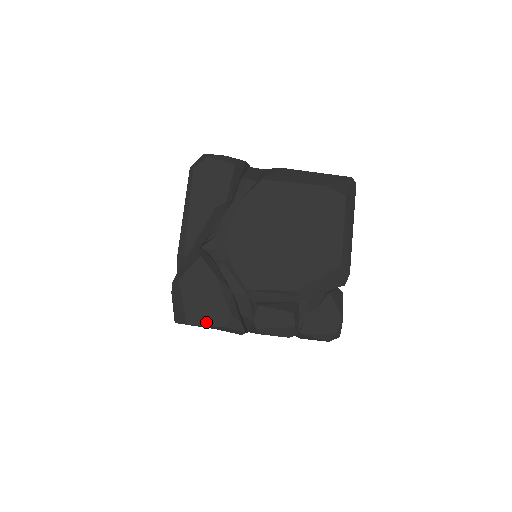
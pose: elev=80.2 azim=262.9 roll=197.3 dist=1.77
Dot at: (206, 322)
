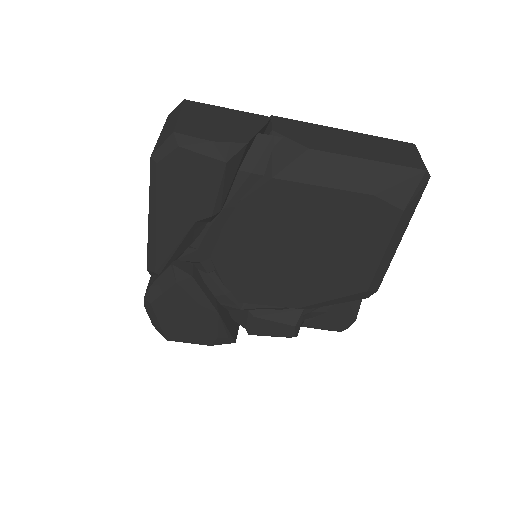
Dot at: (188, 340)
